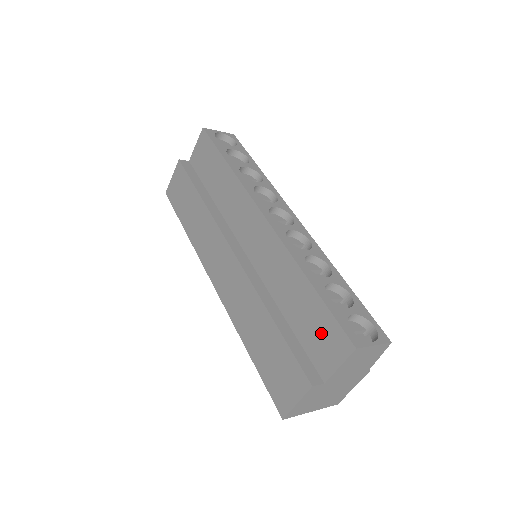
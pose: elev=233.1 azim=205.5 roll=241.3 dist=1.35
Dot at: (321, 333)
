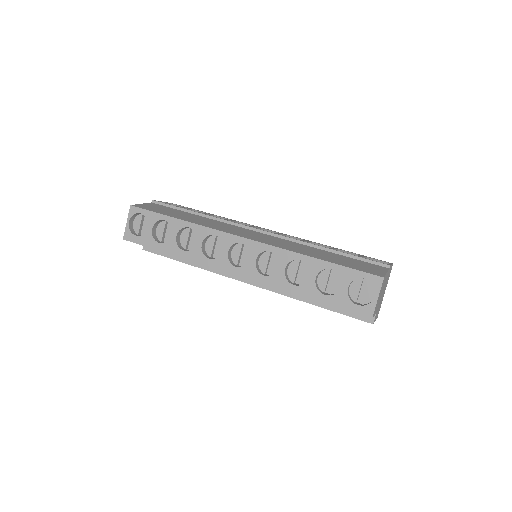
Dot at: occluded
